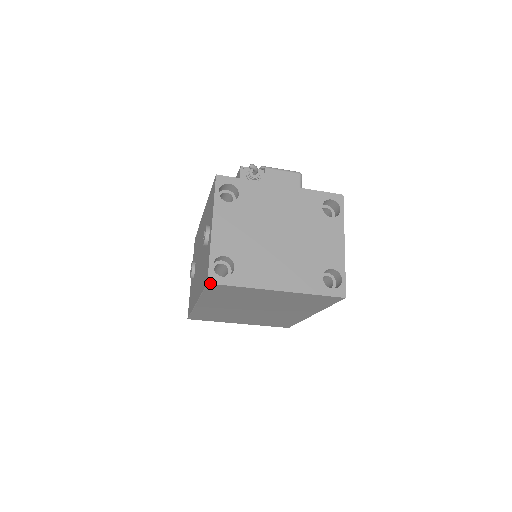
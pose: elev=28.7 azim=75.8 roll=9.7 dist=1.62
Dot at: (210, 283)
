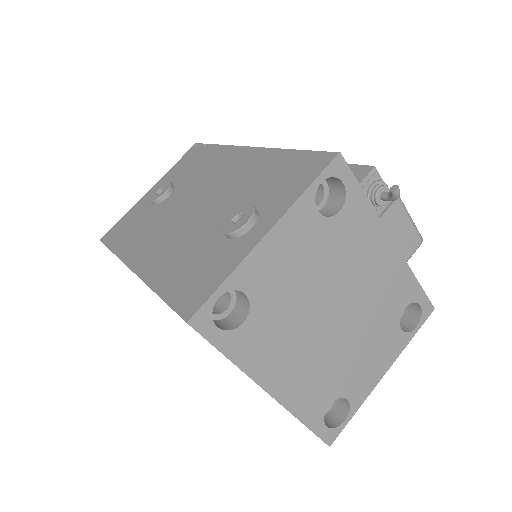
Dot at: (191, 325)
